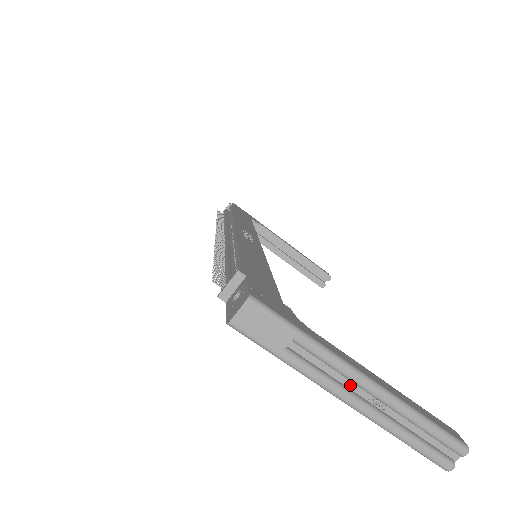
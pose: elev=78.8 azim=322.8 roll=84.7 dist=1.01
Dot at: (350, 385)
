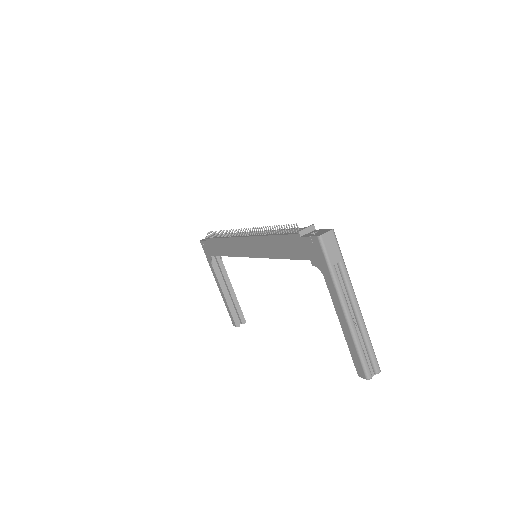
Dot at: (348, 303)
